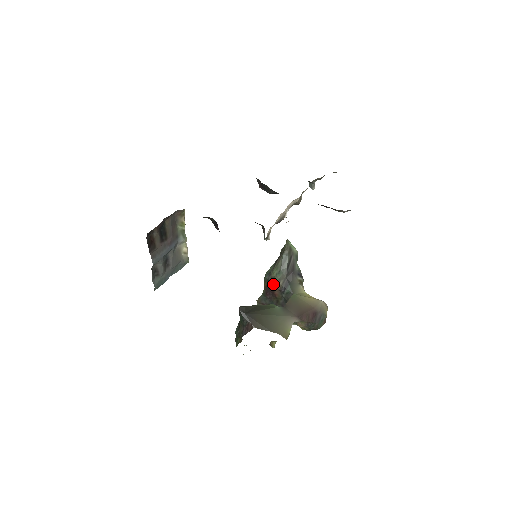
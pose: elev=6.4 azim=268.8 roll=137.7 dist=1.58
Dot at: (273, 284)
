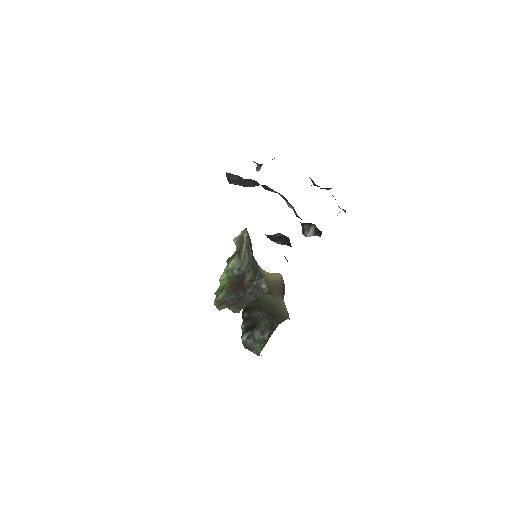
Dot at: (243, 277)
